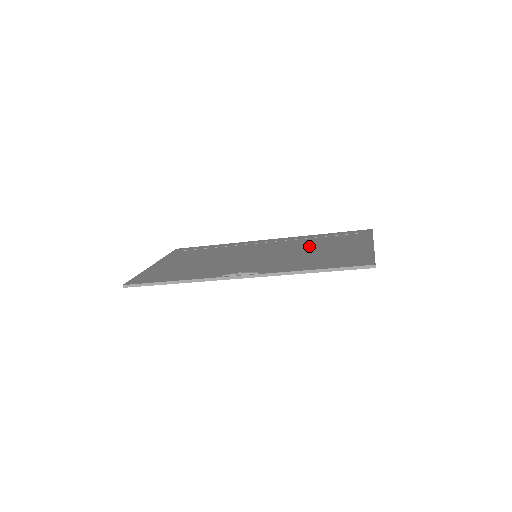
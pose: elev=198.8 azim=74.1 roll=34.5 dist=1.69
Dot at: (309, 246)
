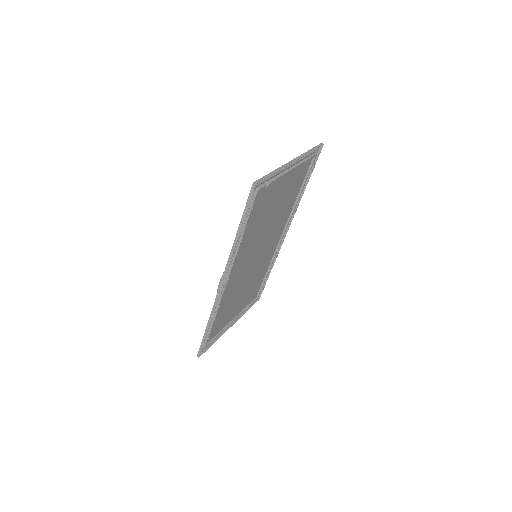
Dot at: (278, 211)
